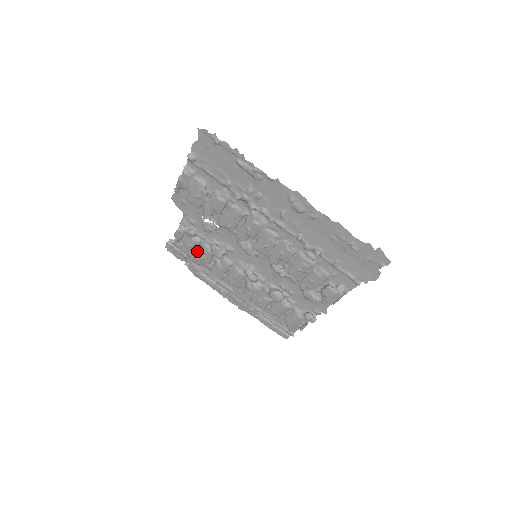
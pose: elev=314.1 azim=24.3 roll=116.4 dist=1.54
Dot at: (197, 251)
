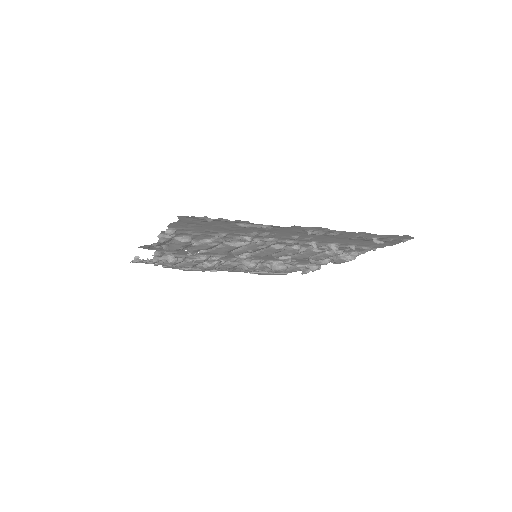
Dot at: occluded
